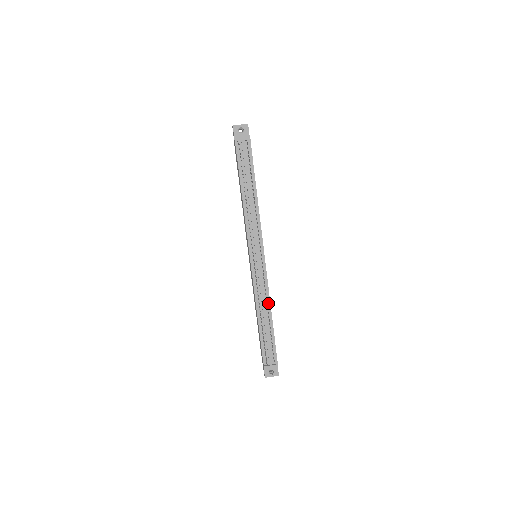
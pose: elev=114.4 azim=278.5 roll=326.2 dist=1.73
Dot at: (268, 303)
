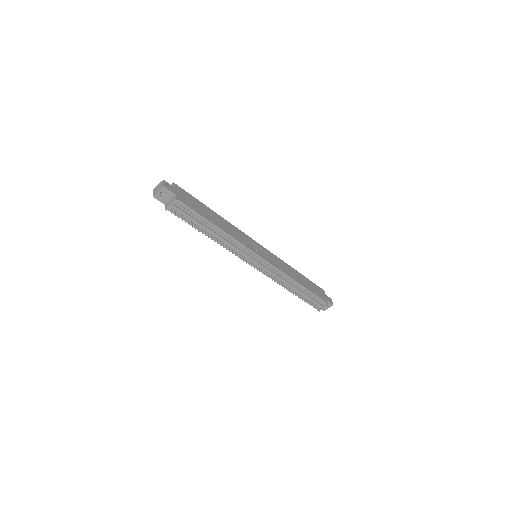
Dot at: (290, 280)
